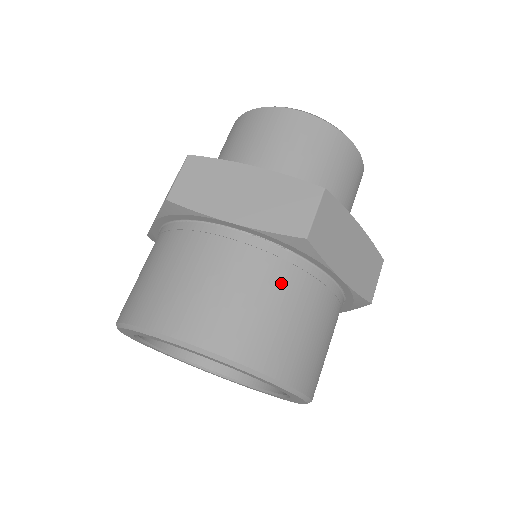
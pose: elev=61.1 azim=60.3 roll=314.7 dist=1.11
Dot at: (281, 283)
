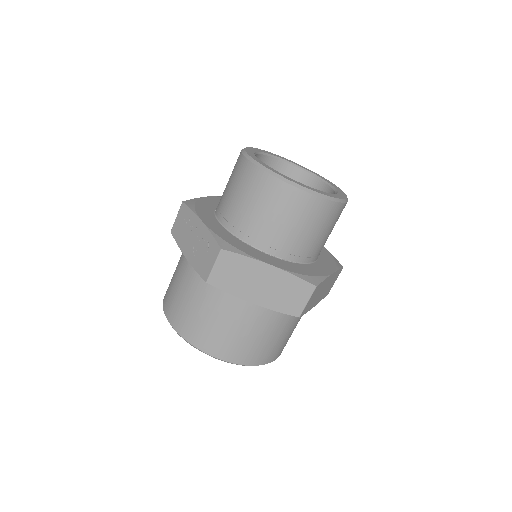
Dot at: (279, 325)
